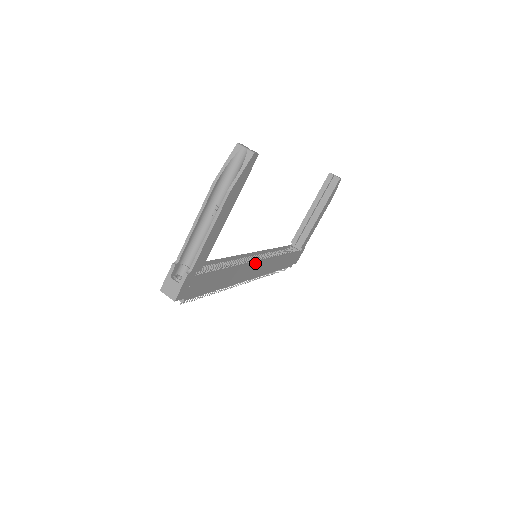
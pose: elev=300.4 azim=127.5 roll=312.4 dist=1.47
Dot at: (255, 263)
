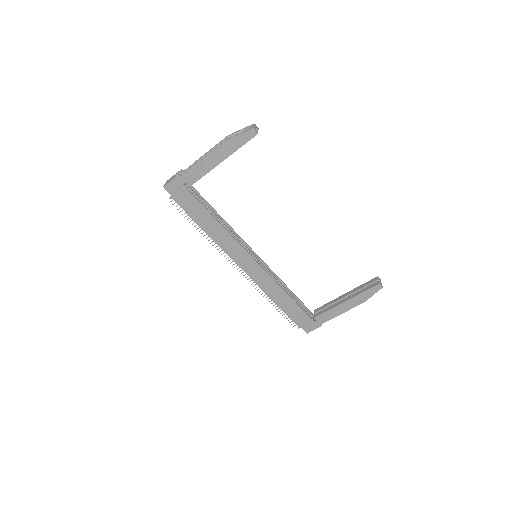
Dot at: (248, 254)
